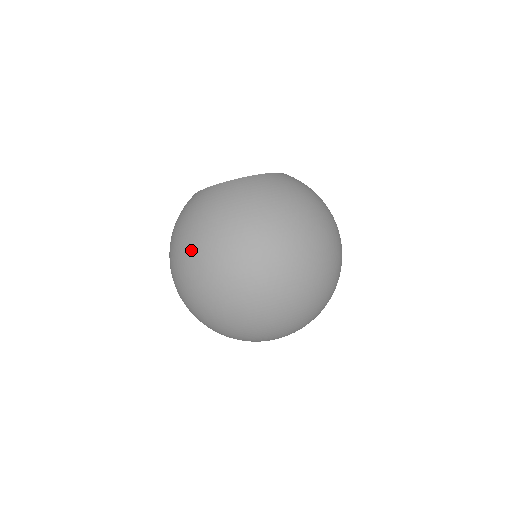
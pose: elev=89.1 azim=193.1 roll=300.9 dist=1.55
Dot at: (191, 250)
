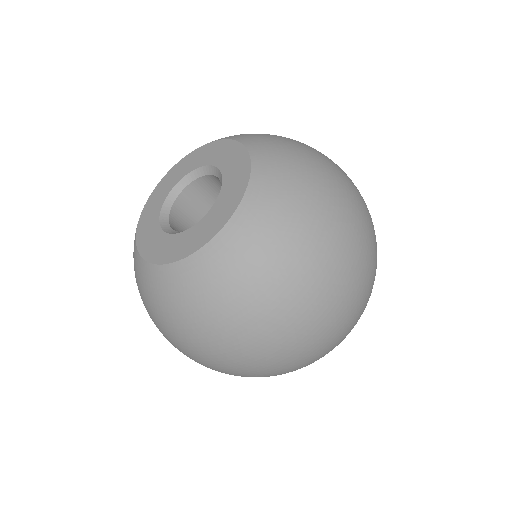
Dot at: (187, 354)
